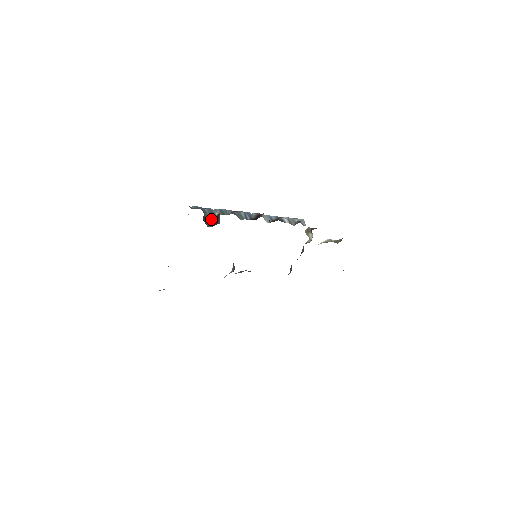
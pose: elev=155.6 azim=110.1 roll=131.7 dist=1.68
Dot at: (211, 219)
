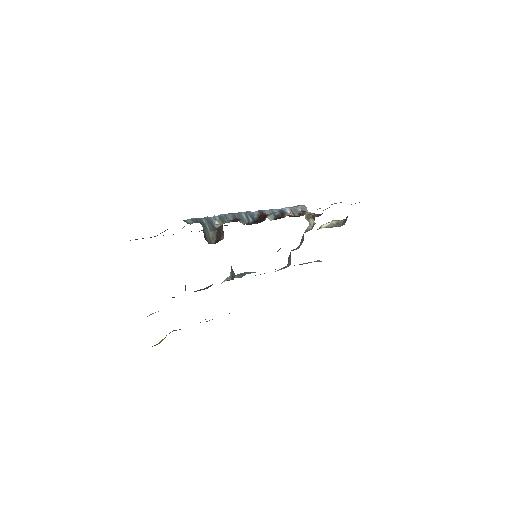
Dot at: (211, 232)
